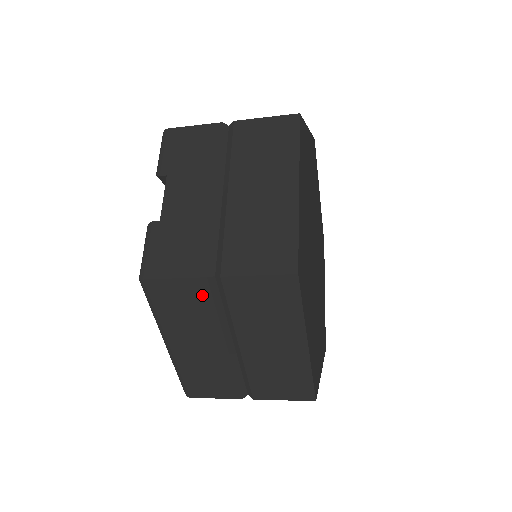
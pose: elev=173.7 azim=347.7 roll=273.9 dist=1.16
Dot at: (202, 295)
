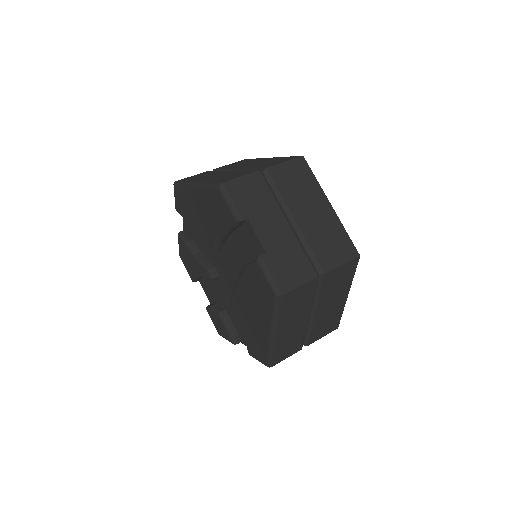
Dot at: (310, 290)
